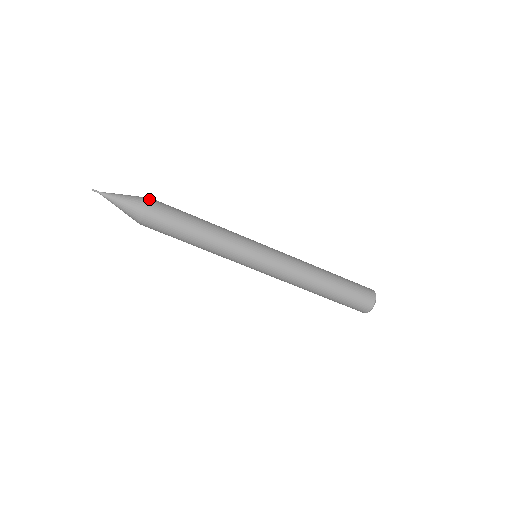
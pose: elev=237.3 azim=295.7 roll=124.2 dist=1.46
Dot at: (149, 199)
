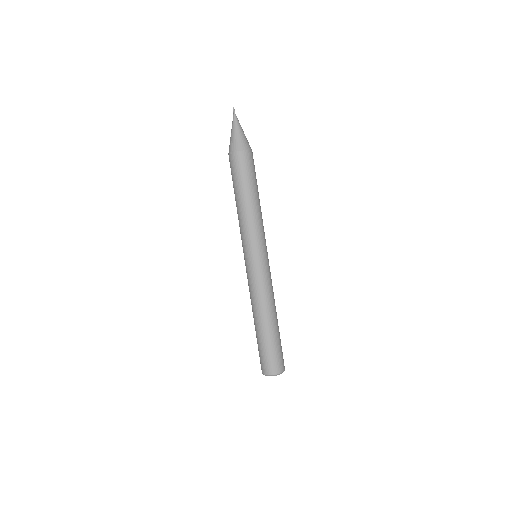
Dot at: (248, 150)
